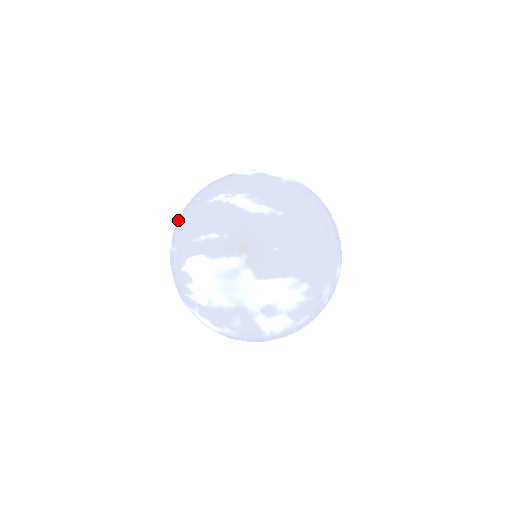
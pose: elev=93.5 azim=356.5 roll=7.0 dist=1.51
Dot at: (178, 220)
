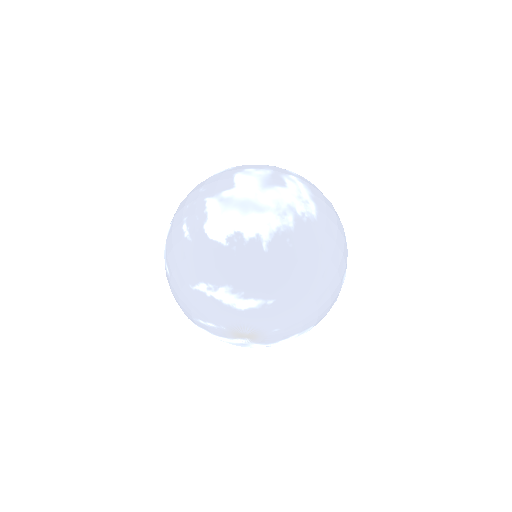
Dot at: (166, 272)
